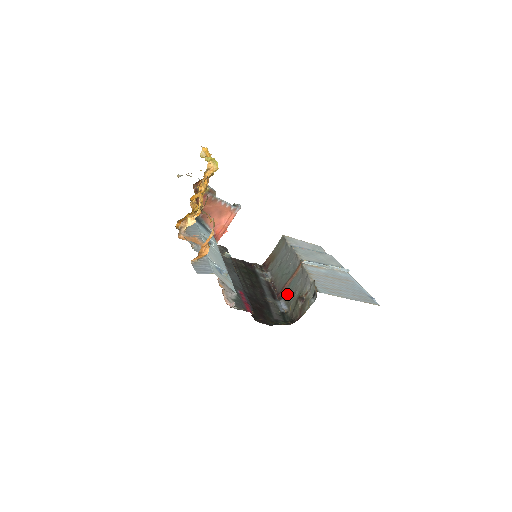
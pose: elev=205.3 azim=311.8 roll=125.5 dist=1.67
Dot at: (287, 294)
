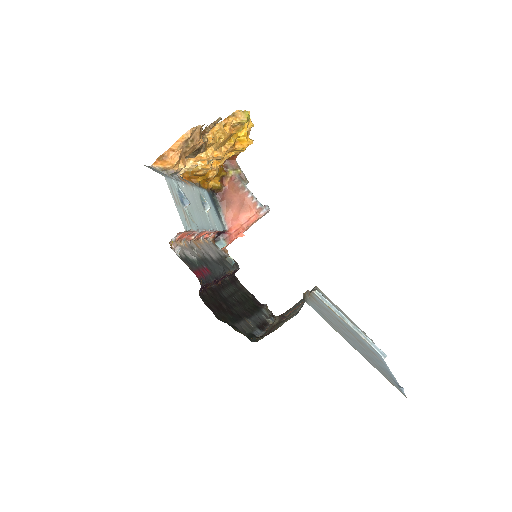
Dot at: occluded
